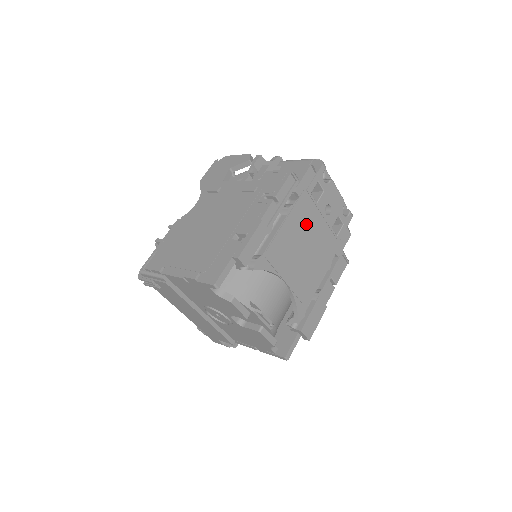
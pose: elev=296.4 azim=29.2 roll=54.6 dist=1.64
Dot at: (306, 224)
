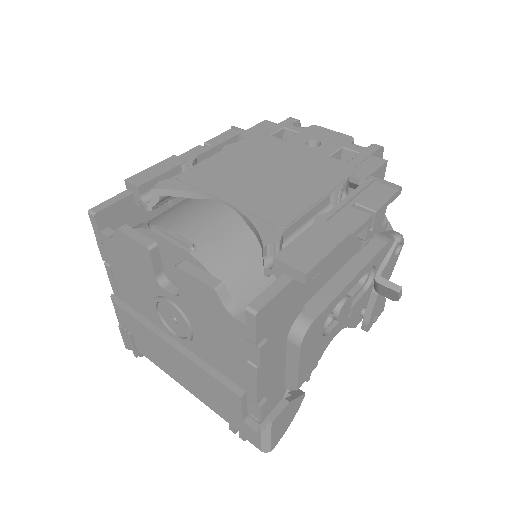
Dot at: (264, 154)
